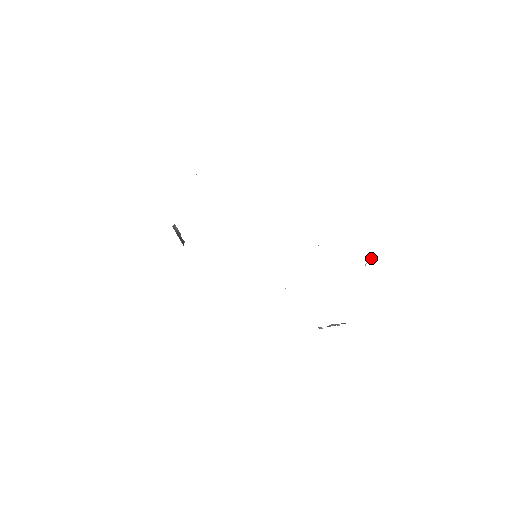
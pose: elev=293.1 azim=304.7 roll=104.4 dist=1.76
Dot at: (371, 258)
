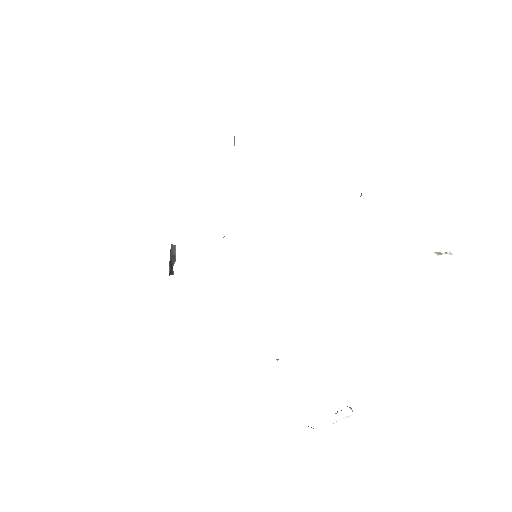
Dot at: (451, 253)
